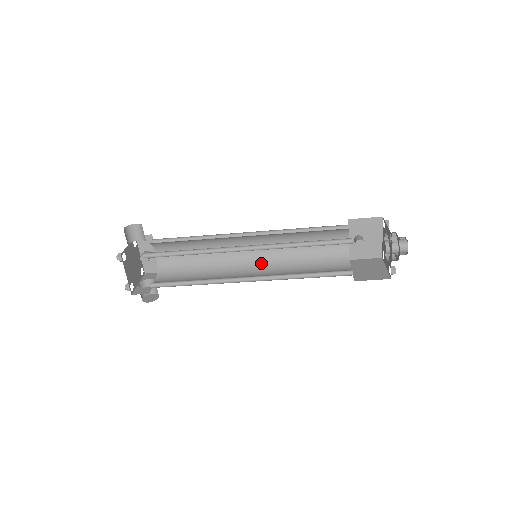
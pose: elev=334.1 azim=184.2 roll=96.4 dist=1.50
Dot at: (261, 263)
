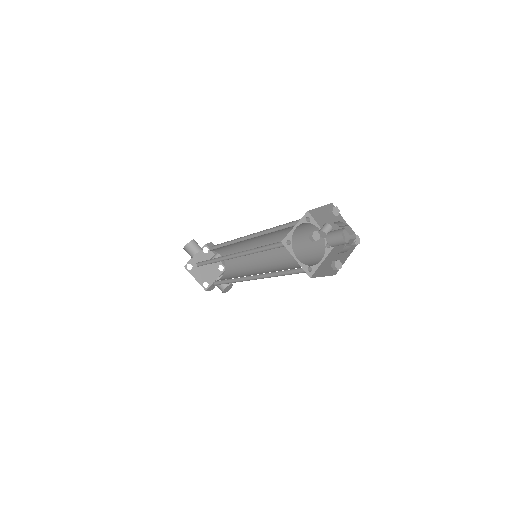
Dot at: (272, 257)
